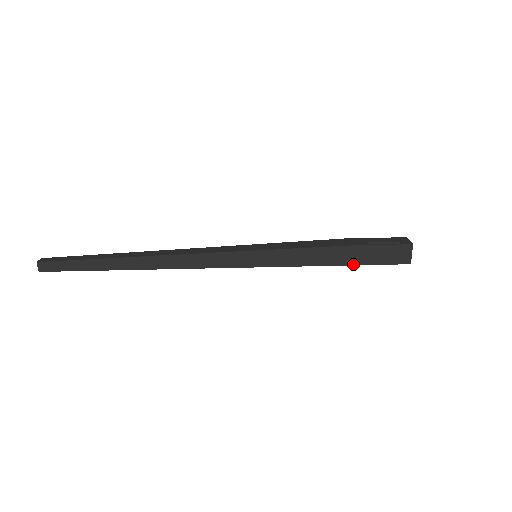
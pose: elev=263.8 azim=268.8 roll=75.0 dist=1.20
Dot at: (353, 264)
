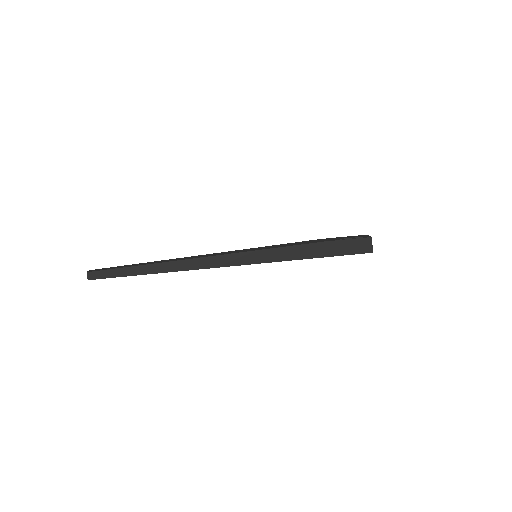
Dot at: (330, 256)
